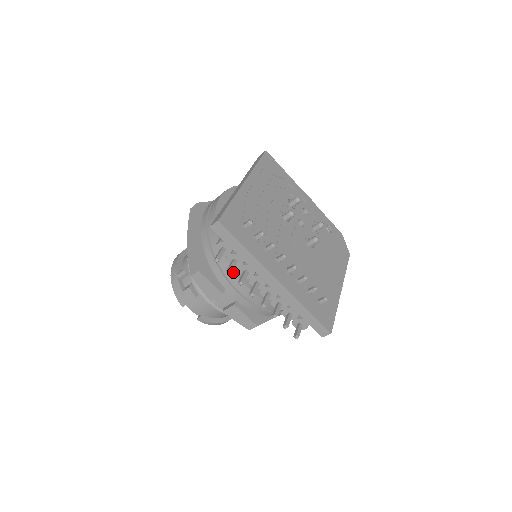
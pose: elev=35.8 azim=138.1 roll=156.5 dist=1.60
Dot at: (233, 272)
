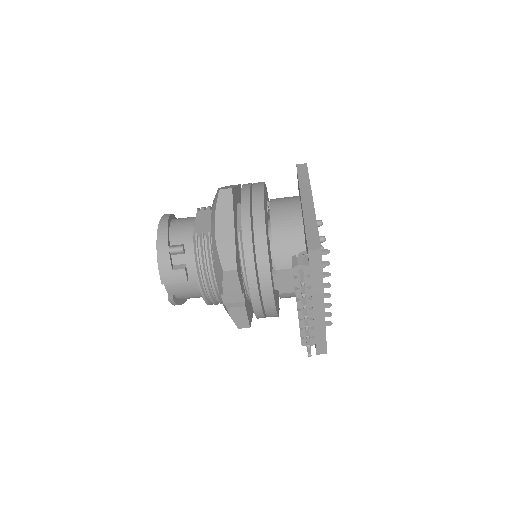
Dot at: (270, 281)
